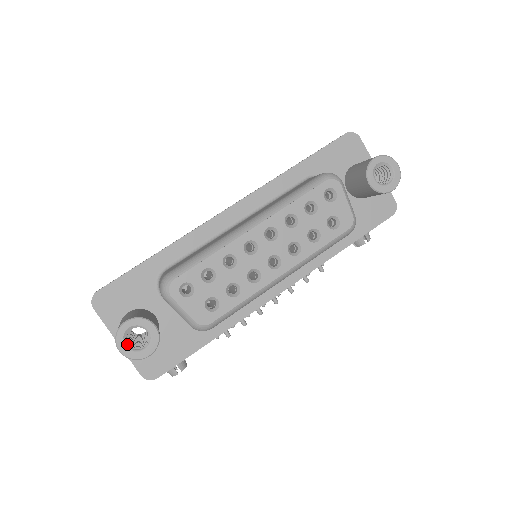
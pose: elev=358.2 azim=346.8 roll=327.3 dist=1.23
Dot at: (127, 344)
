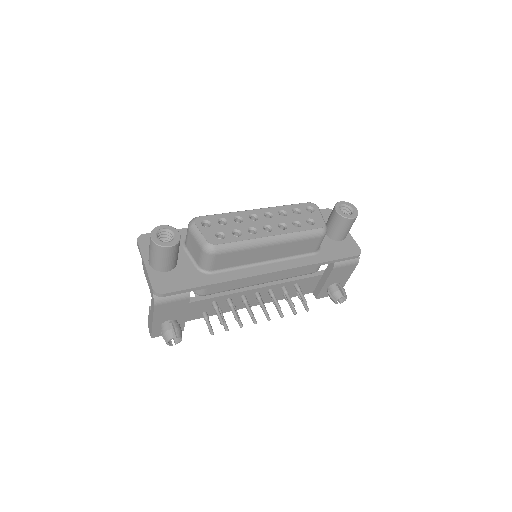
Dot at: (157, 236)
